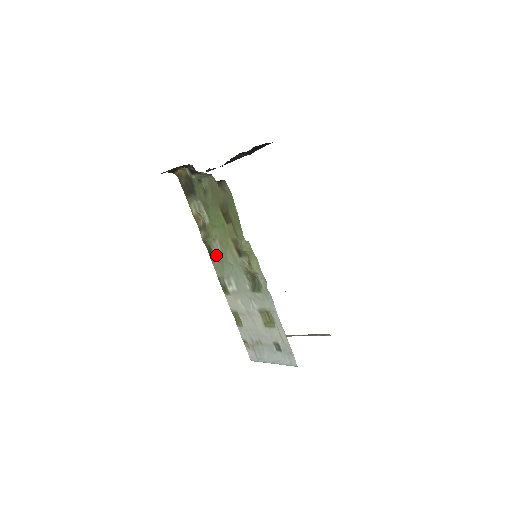
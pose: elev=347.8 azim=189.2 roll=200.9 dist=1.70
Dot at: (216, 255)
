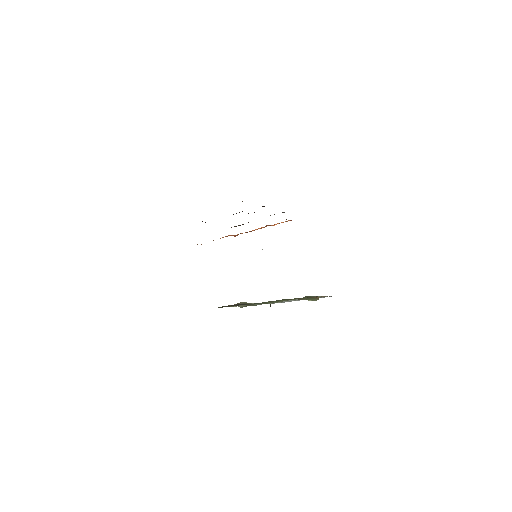
Dot at: occluded
